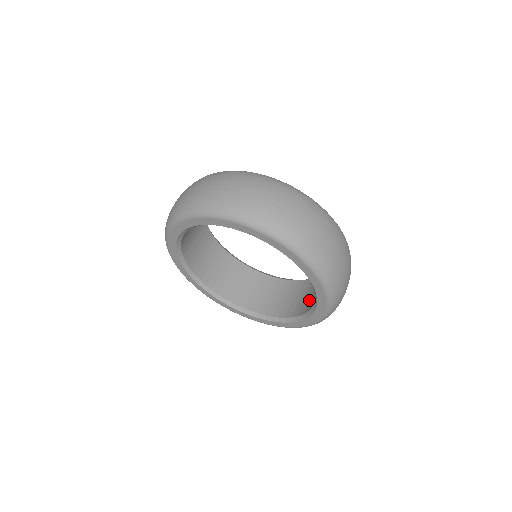
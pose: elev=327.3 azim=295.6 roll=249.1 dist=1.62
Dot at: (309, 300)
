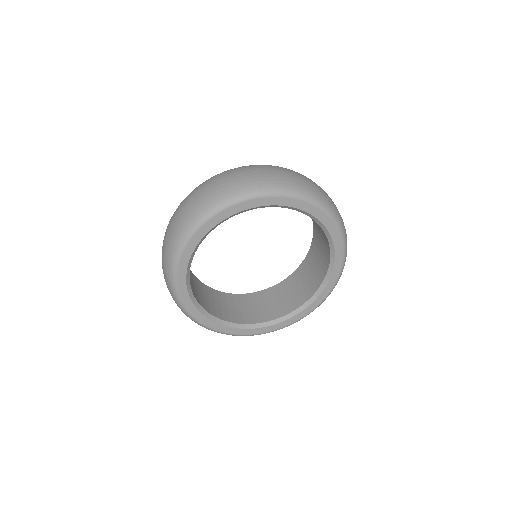
Dot at: (315, 275)
